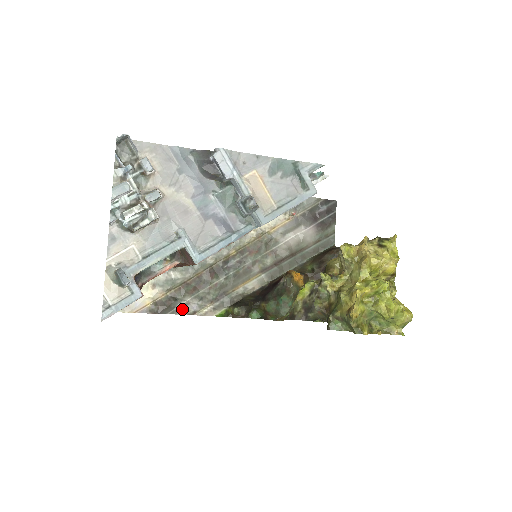
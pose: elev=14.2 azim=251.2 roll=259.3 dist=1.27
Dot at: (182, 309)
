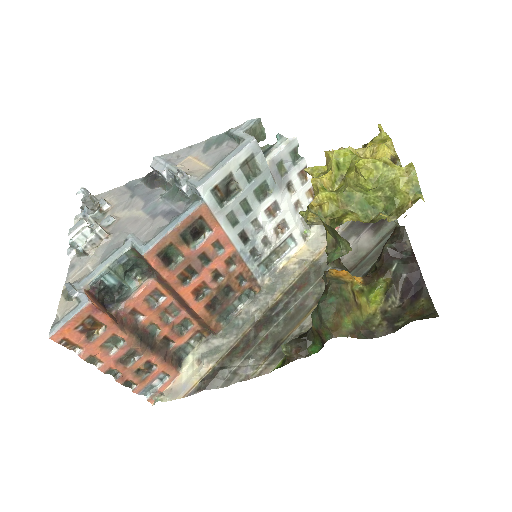
Dot at: (233, 377)
